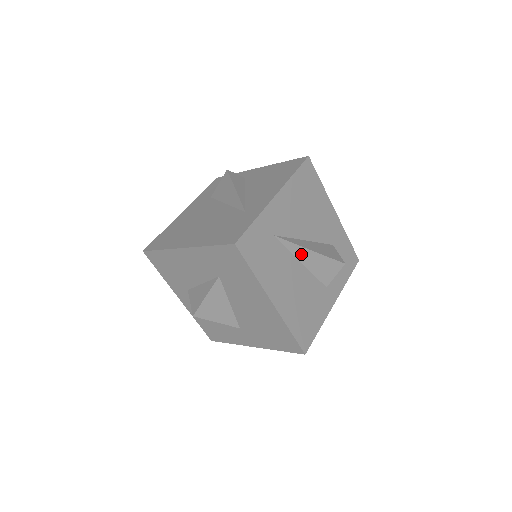
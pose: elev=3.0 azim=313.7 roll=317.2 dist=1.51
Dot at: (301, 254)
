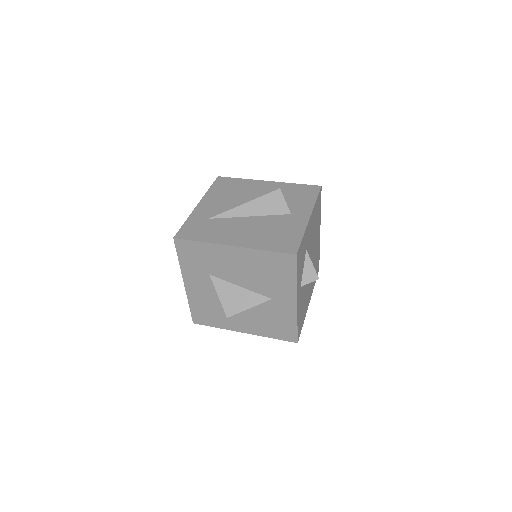
Dot at: (241, 212)
